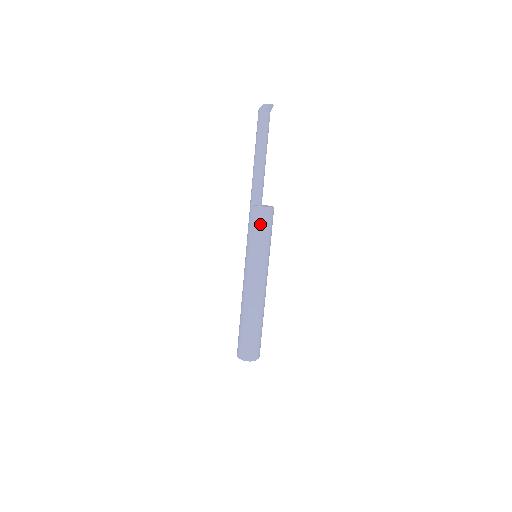
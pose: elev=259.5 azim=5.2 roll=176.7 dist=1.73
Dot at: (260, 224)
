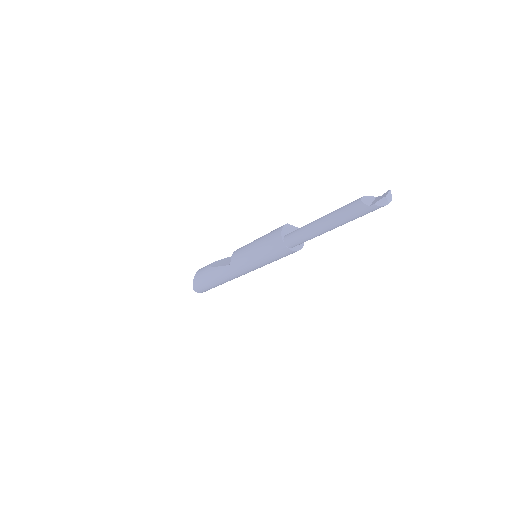
Dot at: occluded
